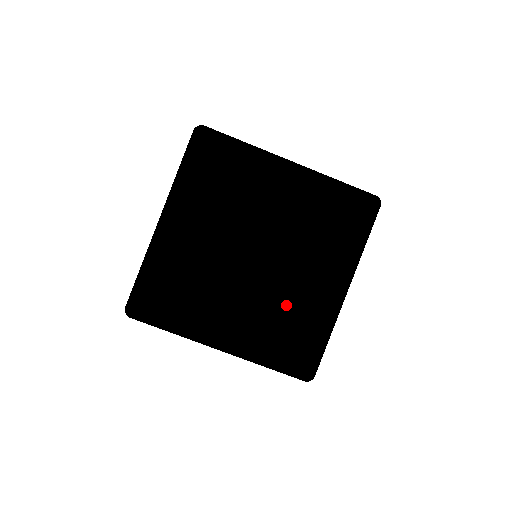
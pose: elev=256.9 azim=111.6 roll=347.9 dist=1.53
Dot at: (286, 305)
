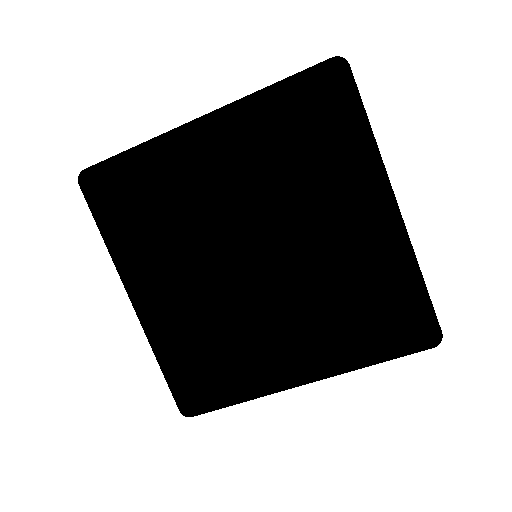
Dot at: (334, 283)
